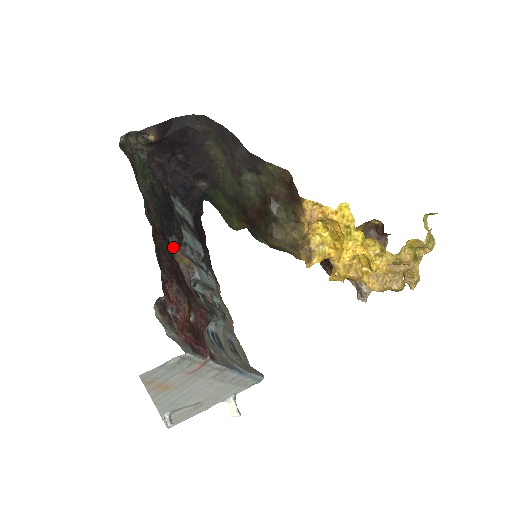
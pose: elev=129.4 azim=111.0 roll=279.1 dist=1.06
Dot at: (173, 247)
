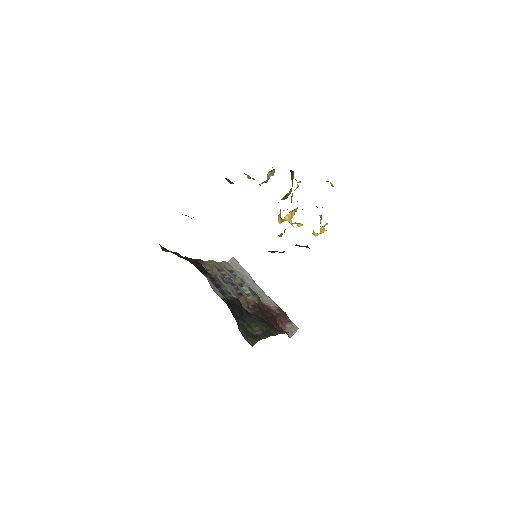
Dot at: occluded
